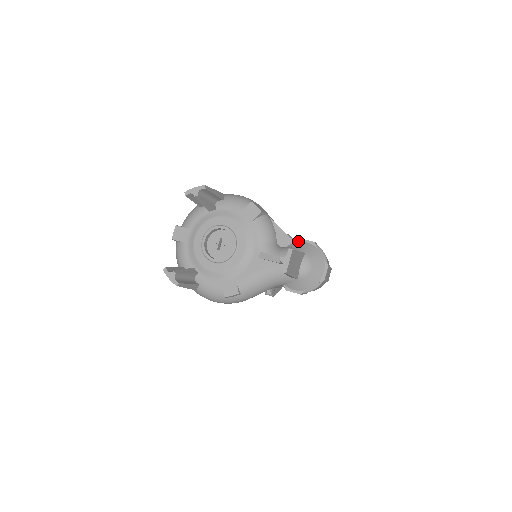
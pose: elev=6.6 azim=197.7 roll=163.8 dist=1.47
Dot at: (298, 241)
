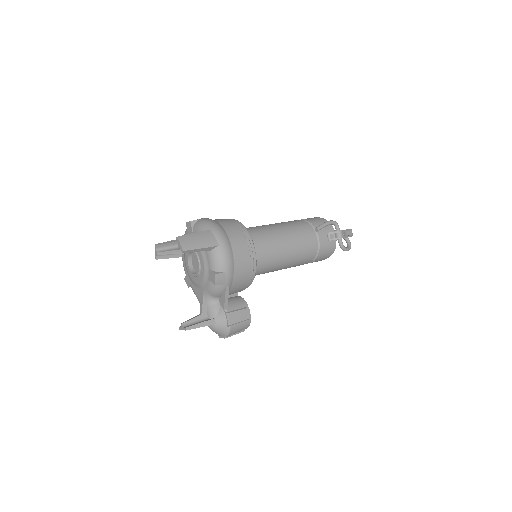
Dot at: (225, 313)
